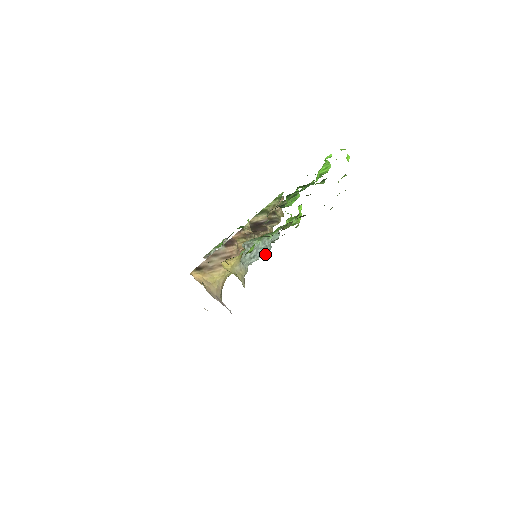
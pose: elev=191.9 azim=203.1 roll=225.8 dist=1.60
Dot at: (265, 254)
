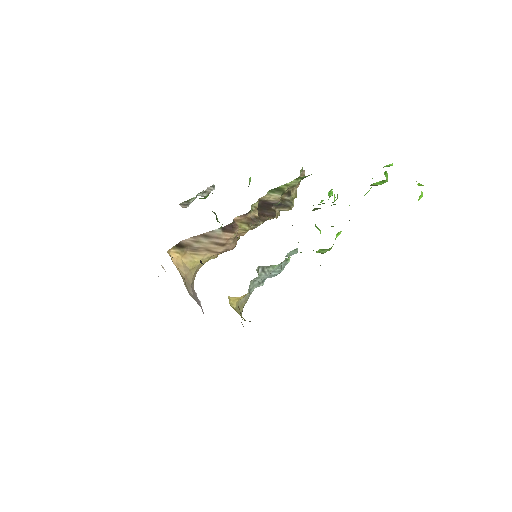
Dot at: occluded
